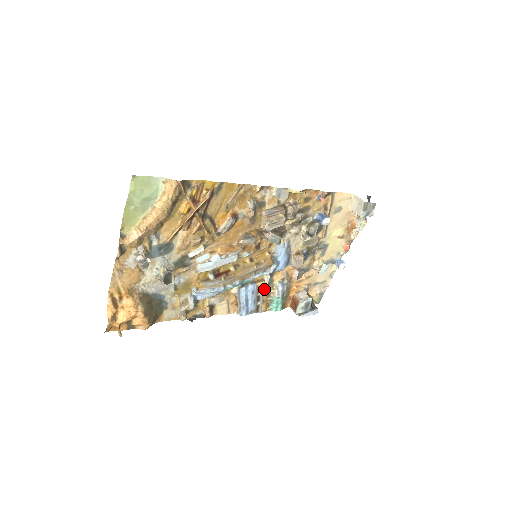
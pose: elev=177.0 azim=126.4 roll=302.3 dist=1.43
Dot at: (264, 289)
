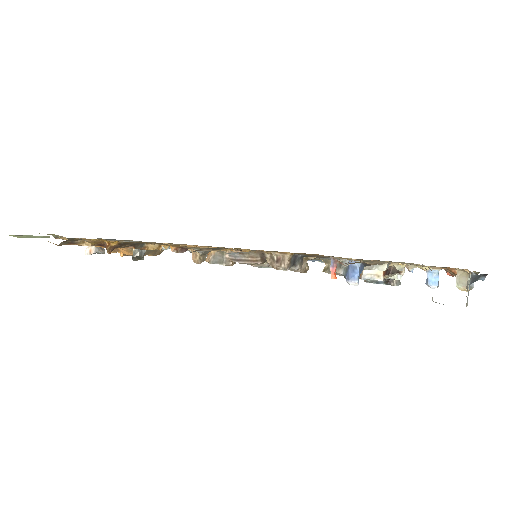
Dot at: occluded
